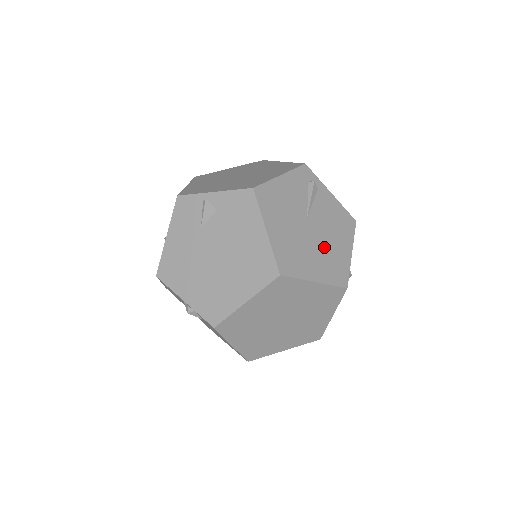
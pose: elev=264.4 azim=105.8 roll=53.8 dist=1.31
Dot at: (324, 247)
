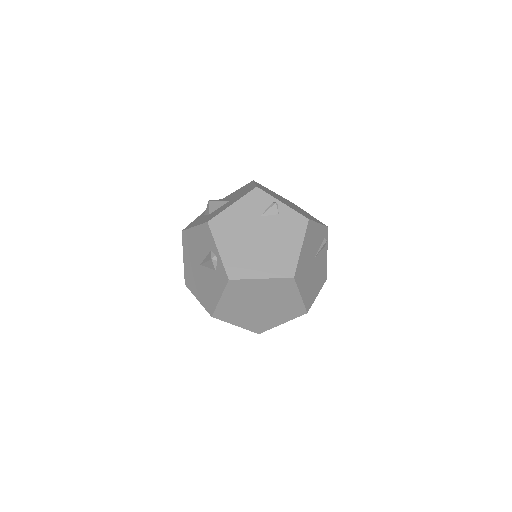
Dot at: (312, 280)
